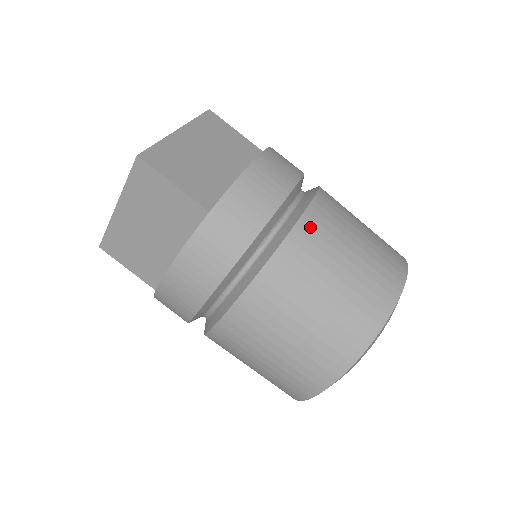
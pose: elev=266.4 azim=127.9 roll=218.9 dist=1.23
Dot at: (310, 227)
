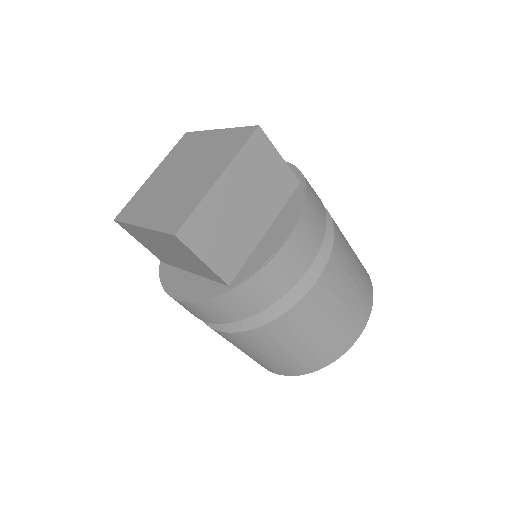
Dot at: (307, 305)
